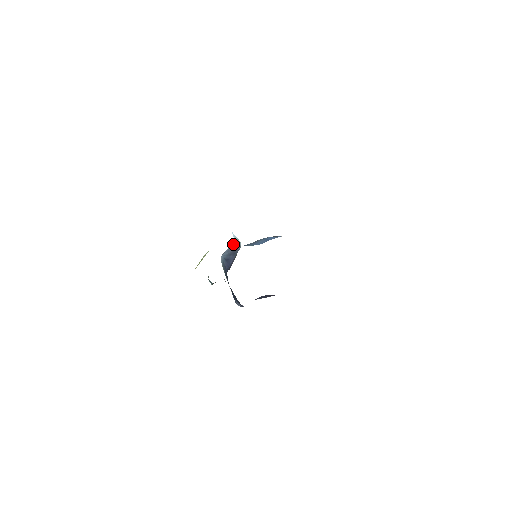
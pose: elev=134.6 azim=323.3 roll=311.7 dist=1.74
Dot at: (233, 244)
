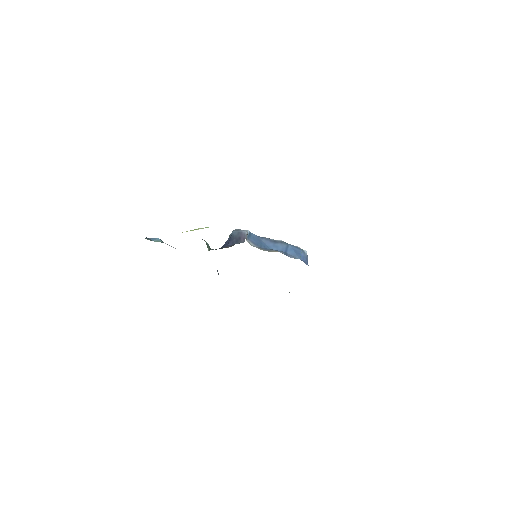
Dot at: (245, 233)
